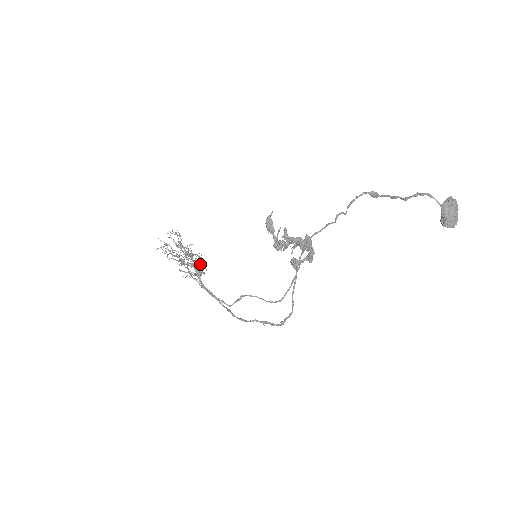
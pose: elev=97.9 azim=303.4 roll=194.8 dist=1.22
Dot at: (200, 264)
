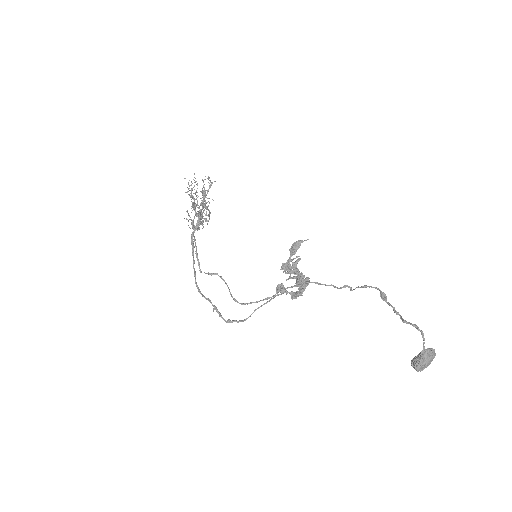
Dot at: occluded
